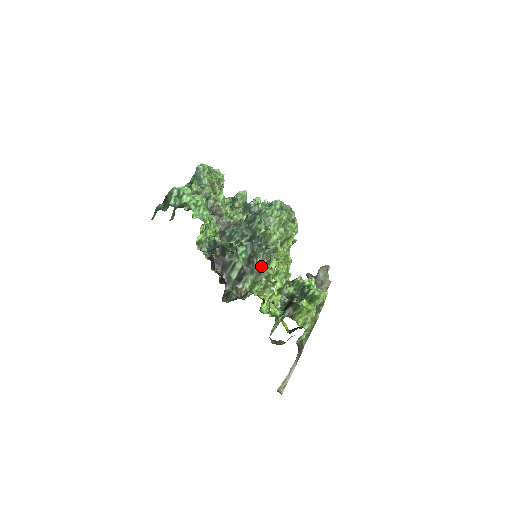
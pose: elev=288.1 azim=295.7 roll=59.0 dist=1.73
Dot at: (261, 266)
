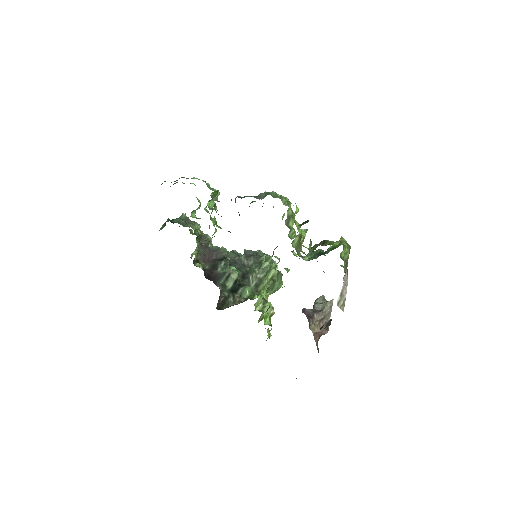
Dot at: (257, 281)
